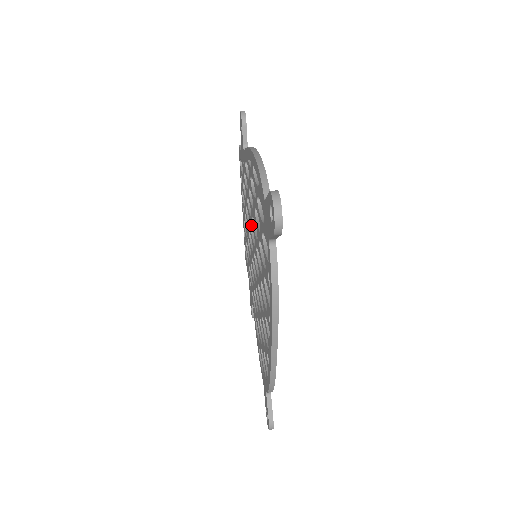
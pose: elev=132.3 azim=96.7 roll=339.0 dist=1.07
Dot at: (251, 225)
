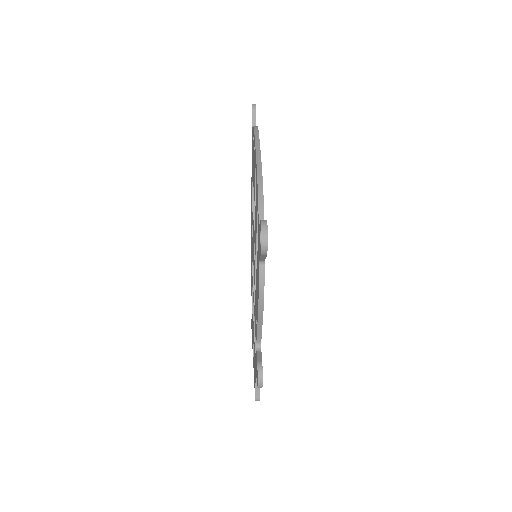
Dot at: occluded
